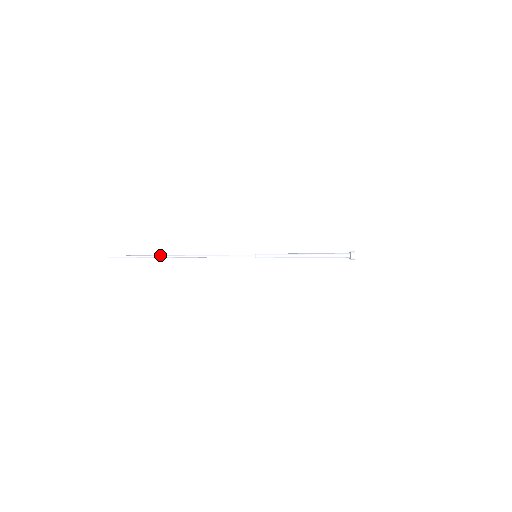
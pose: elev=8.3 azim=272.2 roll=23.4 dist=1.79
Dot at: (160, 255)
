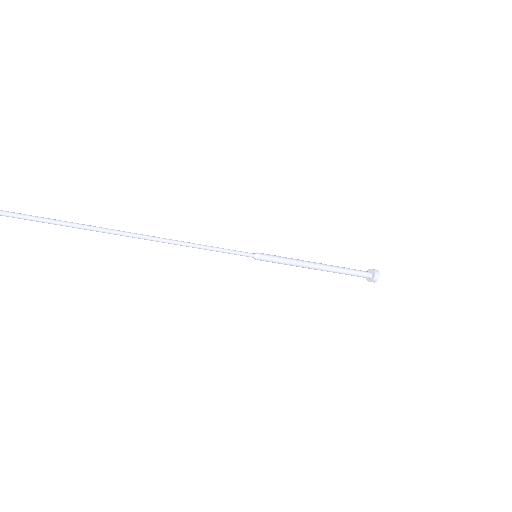
Dot at: occluded
